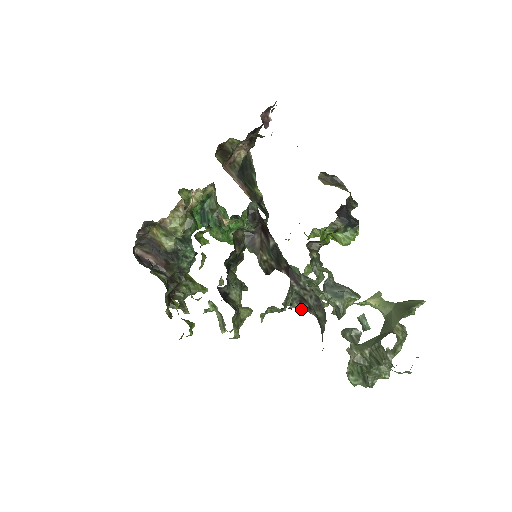
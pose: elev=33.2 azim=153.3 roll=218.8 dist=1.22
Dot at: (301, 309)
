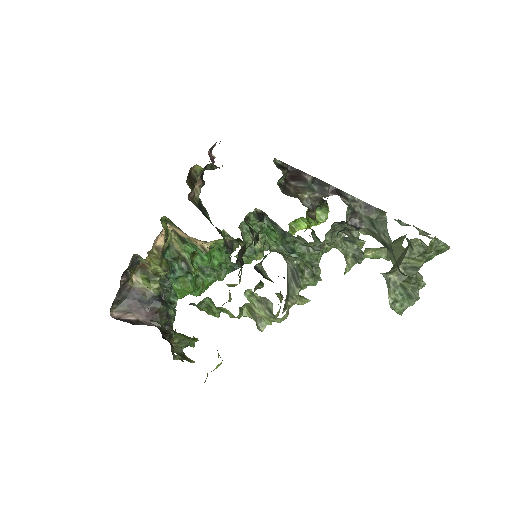
Dot at: (306, 302)
